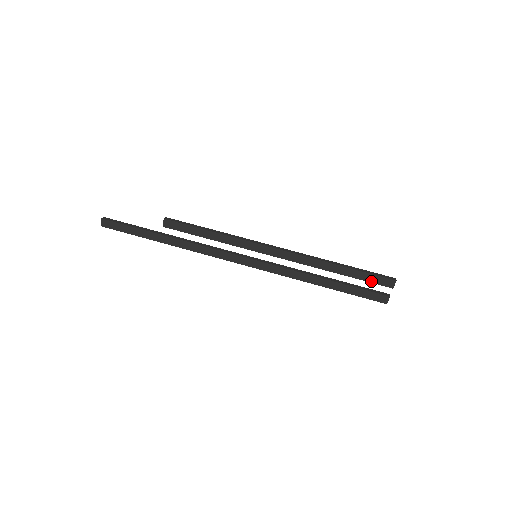
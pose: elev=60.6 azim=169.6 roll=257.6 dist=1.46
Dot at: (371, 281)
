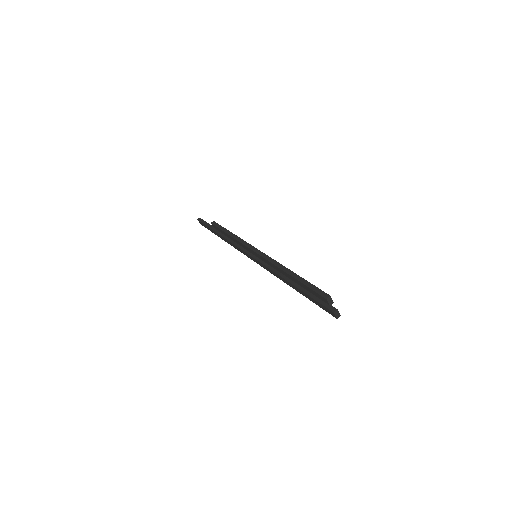
Dot at: (314, 294)
